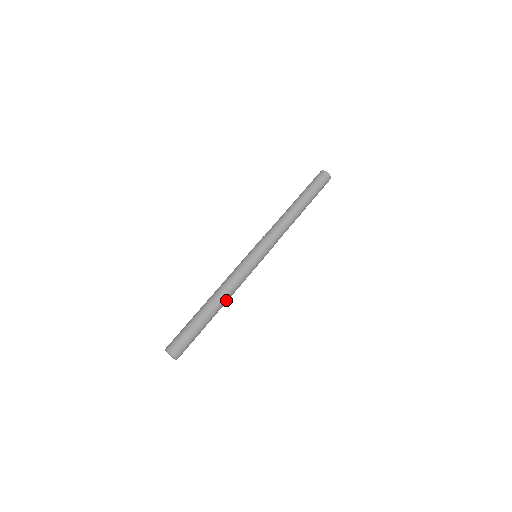
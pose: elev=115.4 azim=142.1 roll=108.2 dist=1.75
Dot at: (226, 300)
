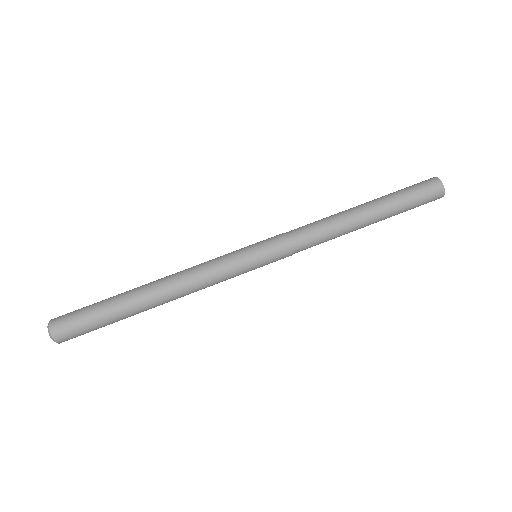
Dot at: (170, 292)
